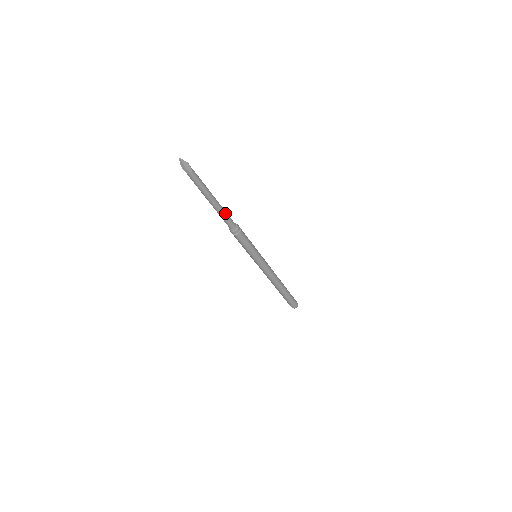
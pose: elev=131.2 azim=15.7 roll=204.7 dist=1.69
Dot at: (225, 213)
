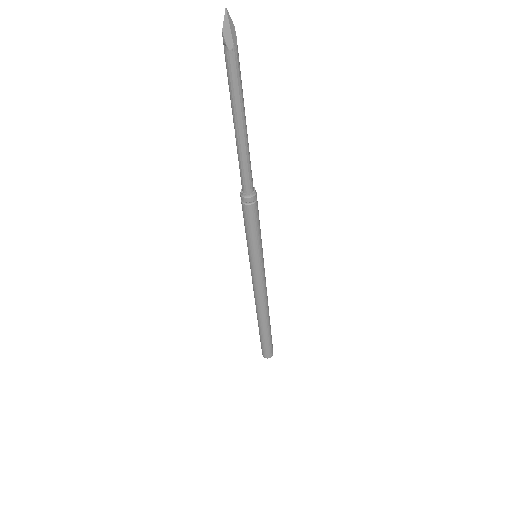
Dot at: (249, 158)
